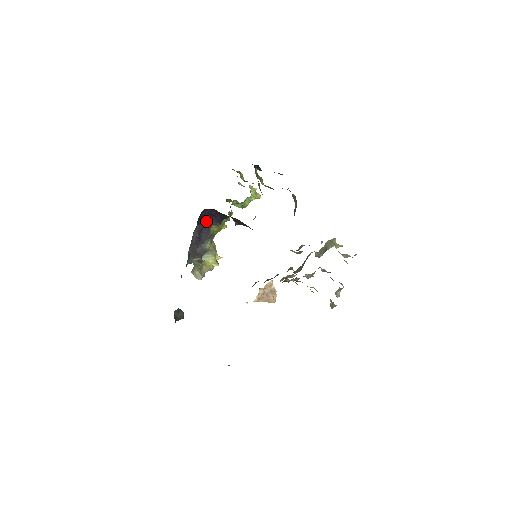
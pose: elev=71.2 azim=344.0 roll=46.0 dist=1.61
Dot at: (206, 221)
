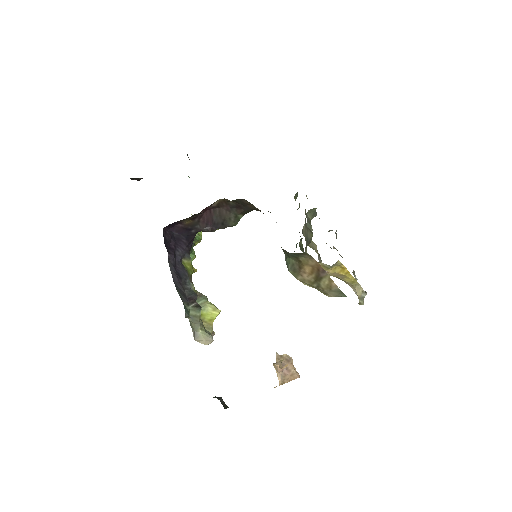
Dot at: (173, 251)
